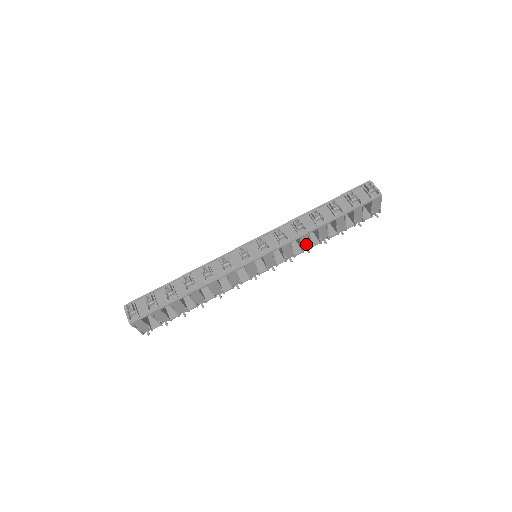
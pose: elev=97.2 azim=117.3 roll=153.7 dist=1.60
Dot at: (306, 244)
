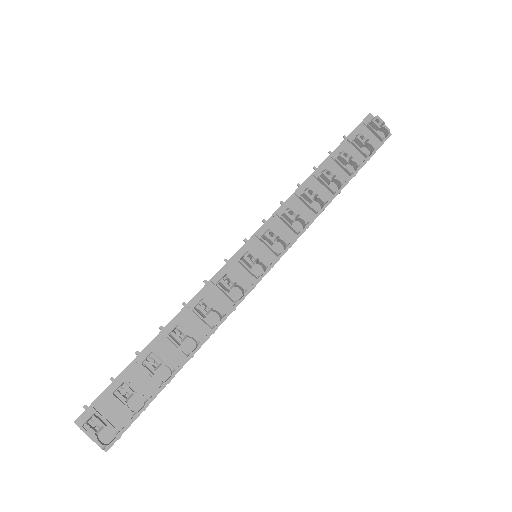
Dot at: occluded
